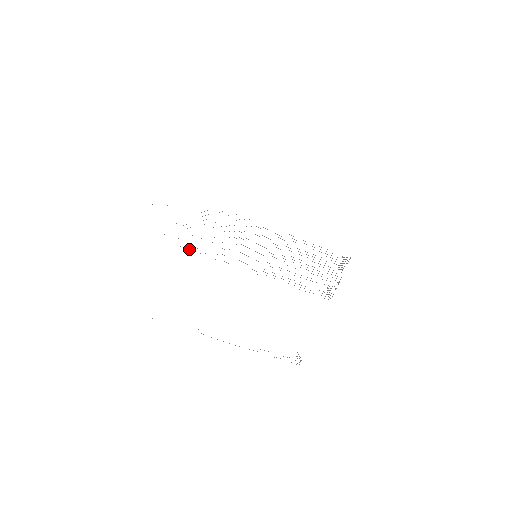
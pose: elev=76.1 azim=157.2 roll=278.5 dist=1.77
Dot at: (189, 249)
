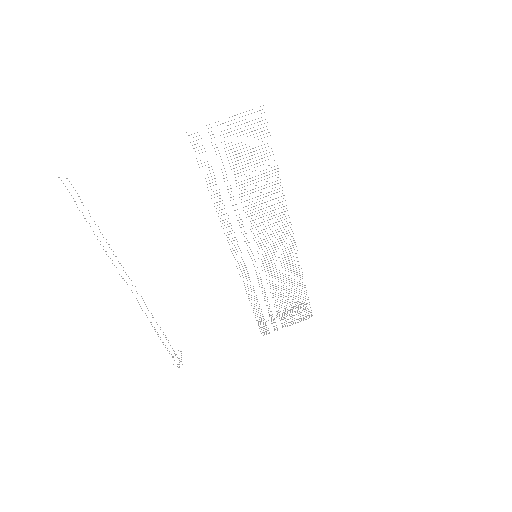
Dot at: occluded
